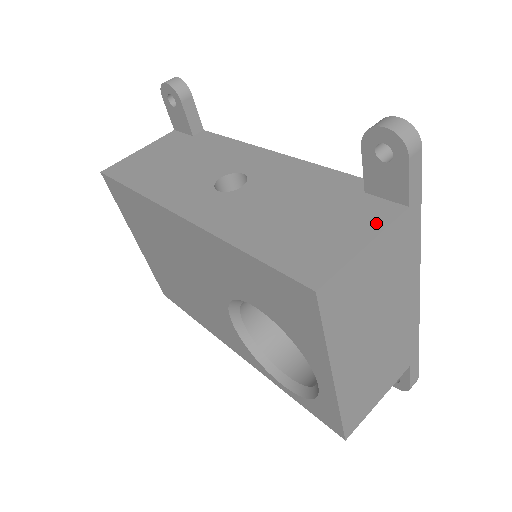
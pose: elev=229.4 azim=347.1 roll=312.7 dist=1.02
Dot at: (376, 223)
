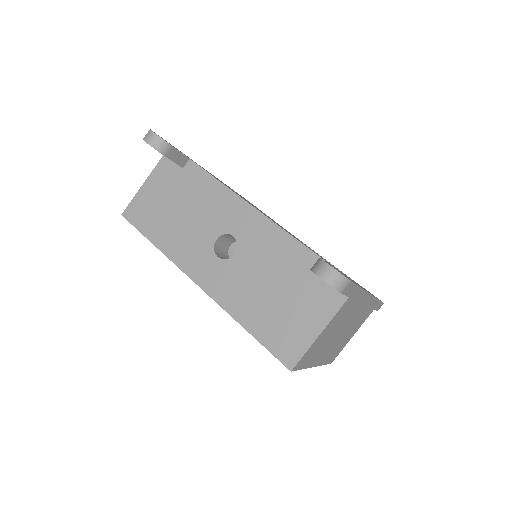
Dot at: (327, 312)
